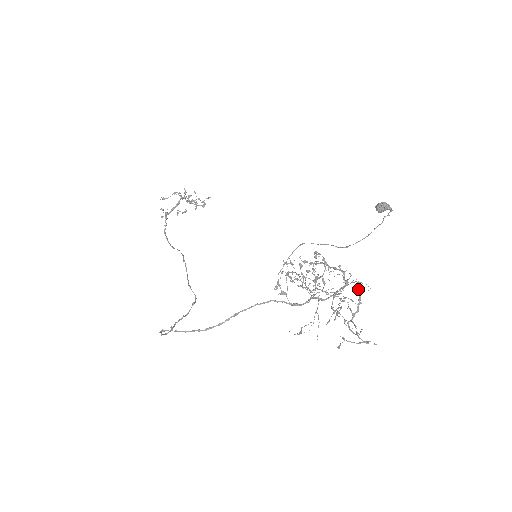
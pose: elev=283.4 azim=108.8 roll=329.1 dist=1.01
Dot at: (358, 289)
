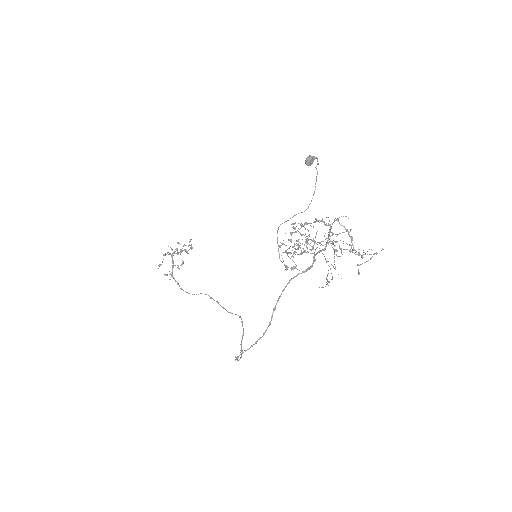
Dot at: (340, 224)
